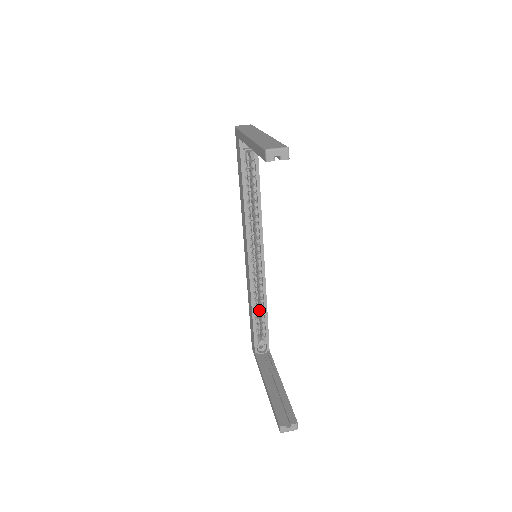
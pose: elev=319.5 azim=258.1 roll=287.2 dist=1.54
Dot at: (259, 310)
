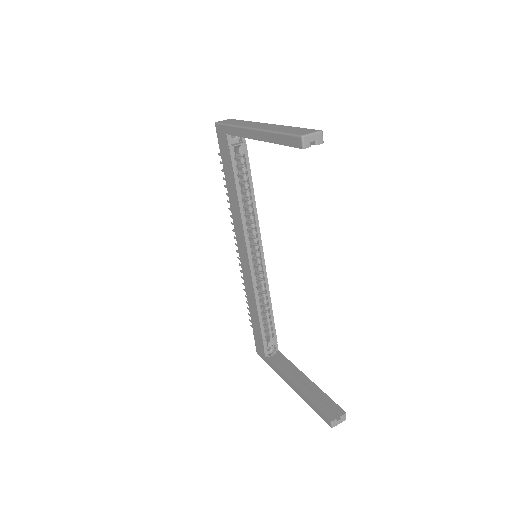
Dot at: (262, 312)
